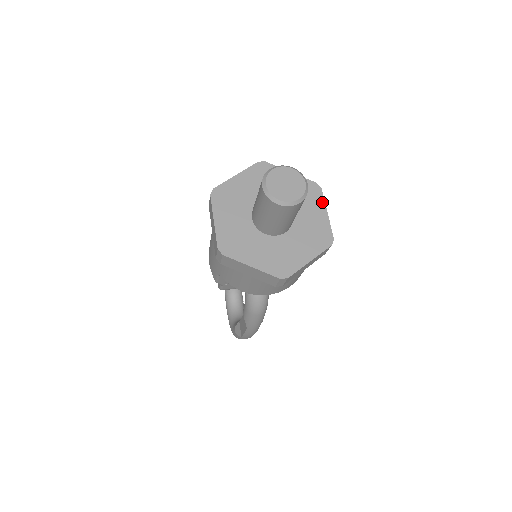
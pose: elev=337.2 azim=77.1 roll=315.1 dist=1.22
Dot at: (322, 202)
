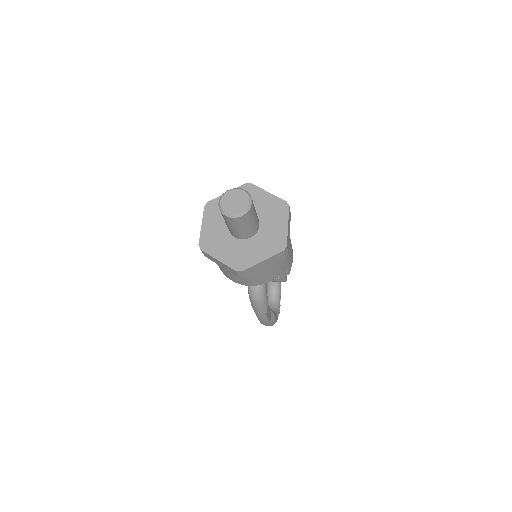
Dot at: (286, 217)
